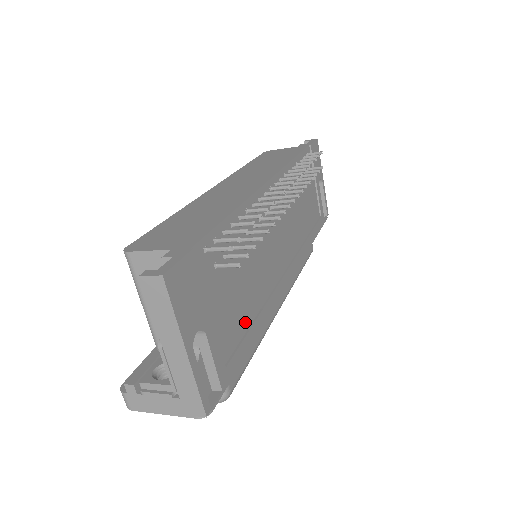
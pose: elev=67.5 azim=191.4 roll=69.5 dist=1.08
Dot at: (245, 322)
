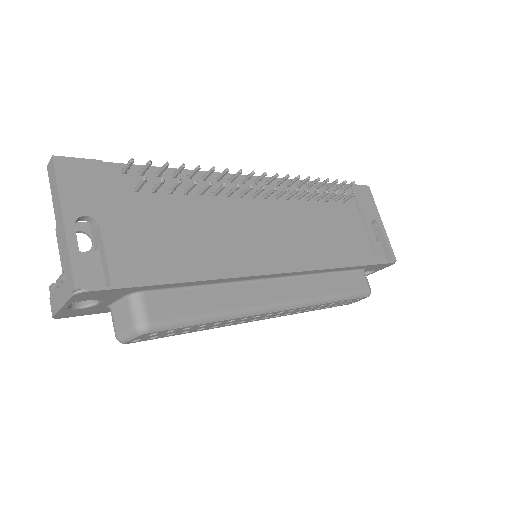
Dot at: (178, 259)
